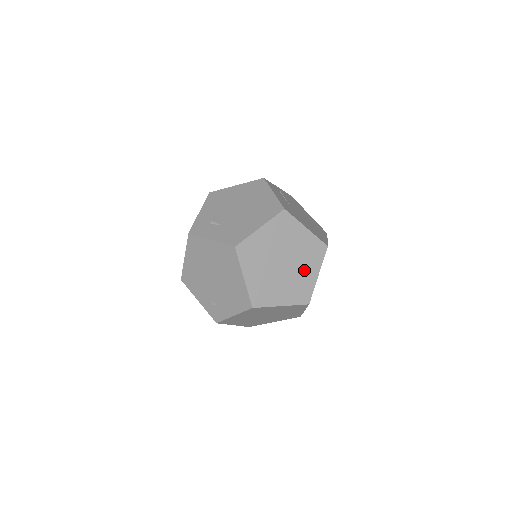
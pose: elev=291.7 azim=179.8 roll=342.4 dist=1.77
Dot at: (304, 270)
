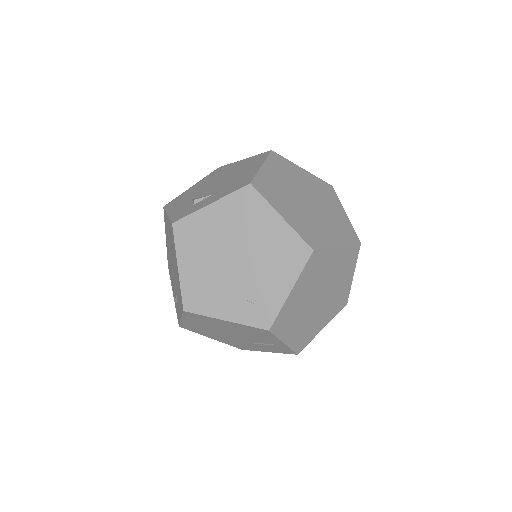
Dot at: (330, 208)
